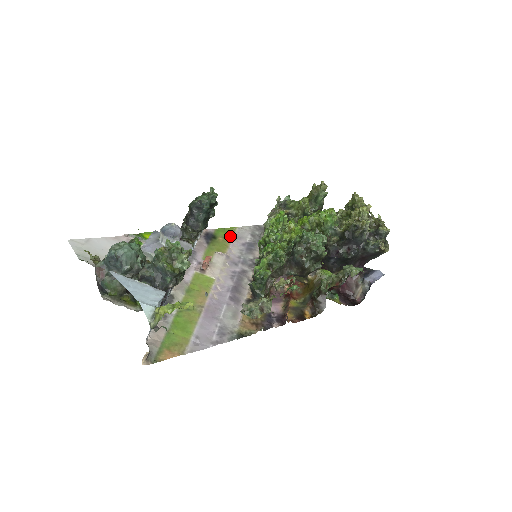
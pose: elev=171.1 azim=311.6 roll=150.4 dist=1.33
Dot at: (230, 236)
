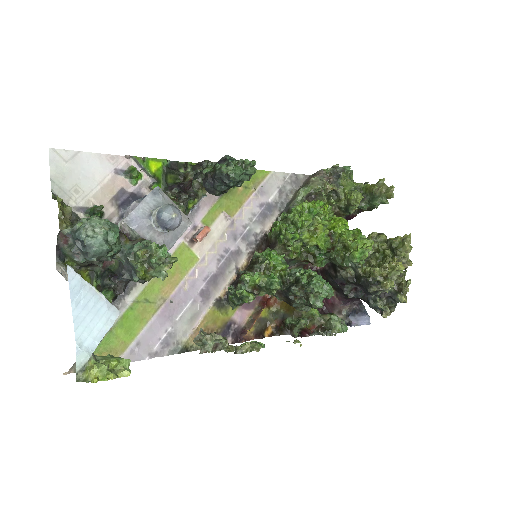
Dot at: (253, 187)
